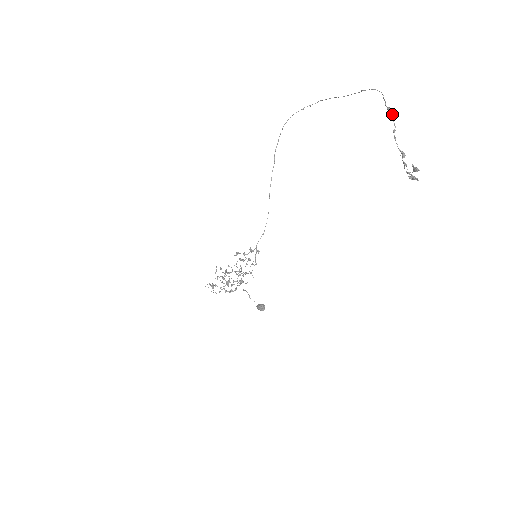
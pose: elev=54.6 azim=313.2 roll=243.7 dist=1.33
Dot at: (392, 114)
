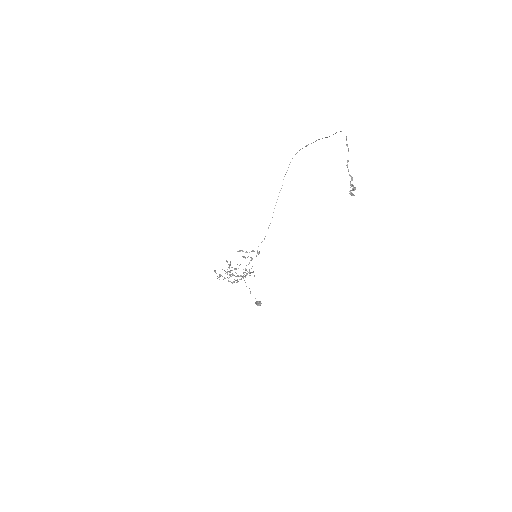
Dot at: (348, 149)
